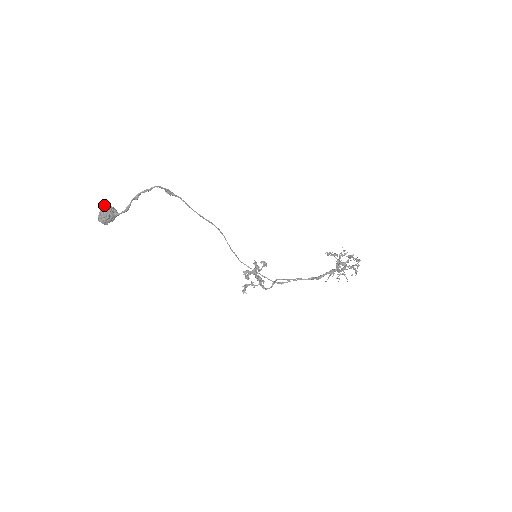
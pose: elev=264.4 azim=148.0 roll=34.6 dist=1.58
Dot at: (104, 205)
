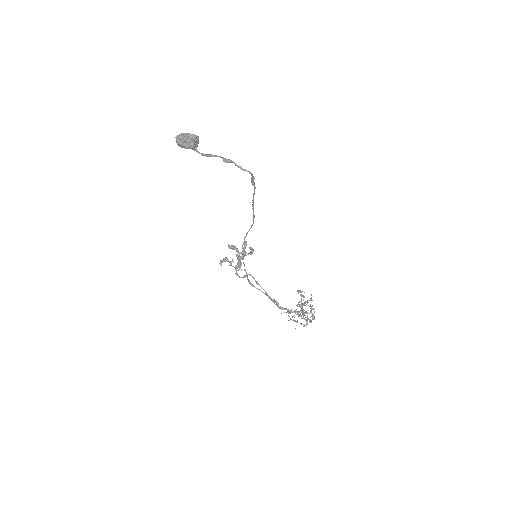
Dot at: (194, 136)
